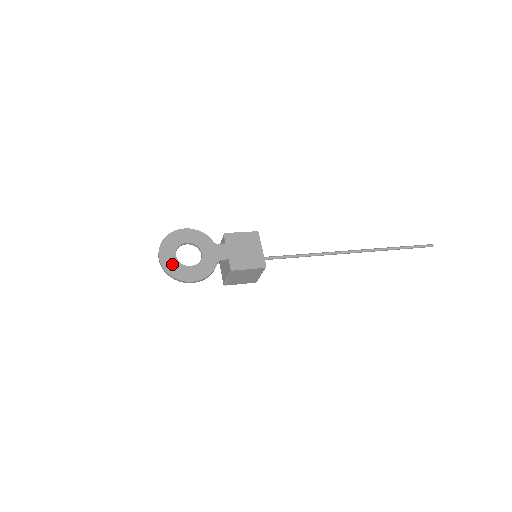
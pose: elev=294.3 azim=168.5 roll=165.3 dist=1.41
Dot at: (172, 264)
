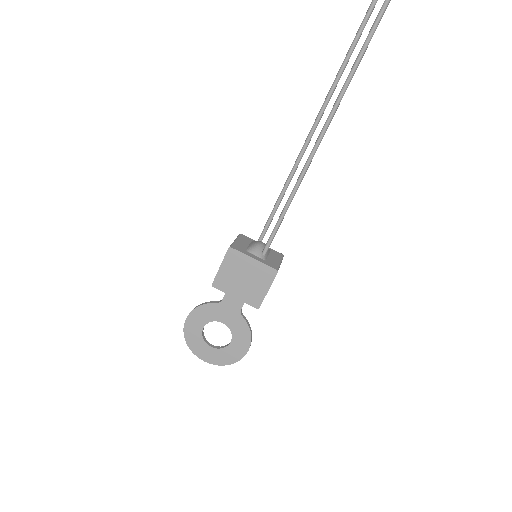
Dot at: (219, 356)
